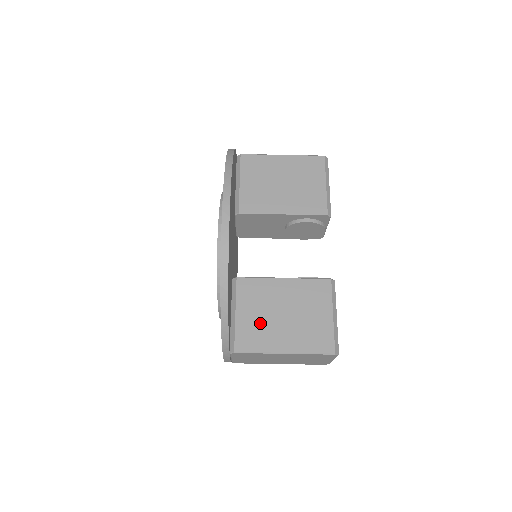
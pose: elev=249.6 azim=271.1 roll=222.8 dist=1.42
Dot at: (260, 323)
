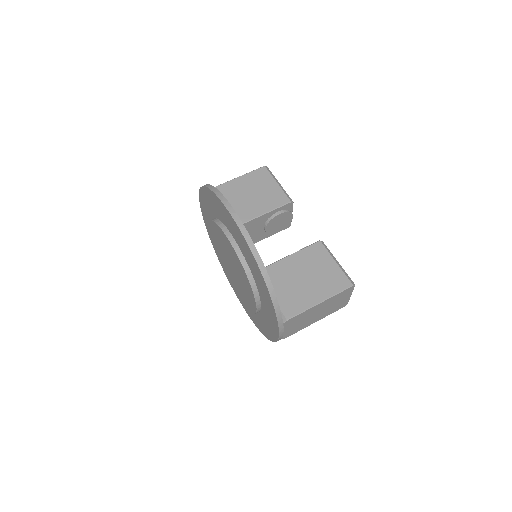
Dot at: (292, 292)
